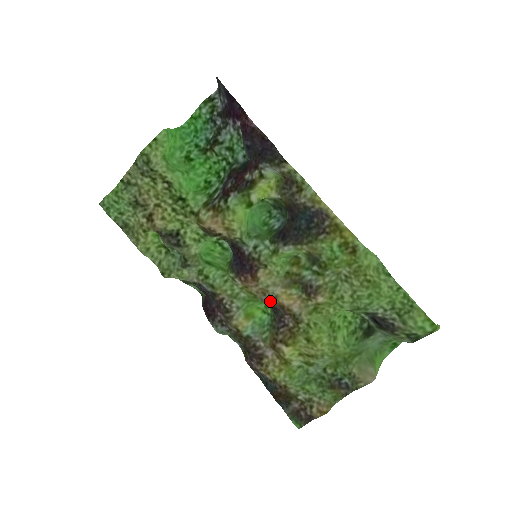
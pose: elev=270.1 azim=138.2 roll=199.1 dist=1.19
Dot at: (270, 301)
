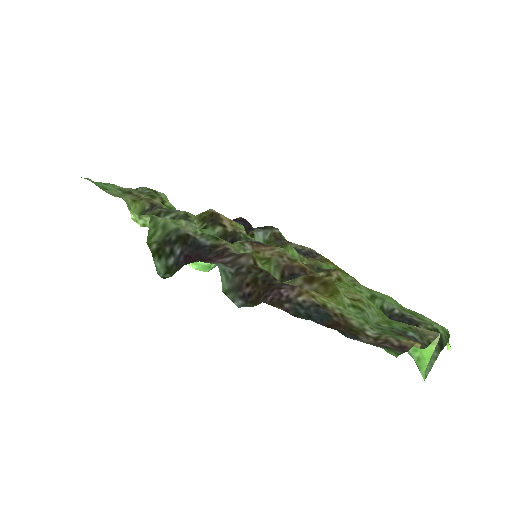
Dot at: (288, 263)
